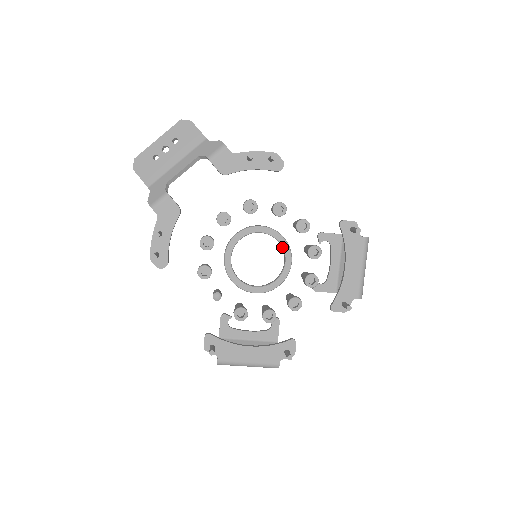
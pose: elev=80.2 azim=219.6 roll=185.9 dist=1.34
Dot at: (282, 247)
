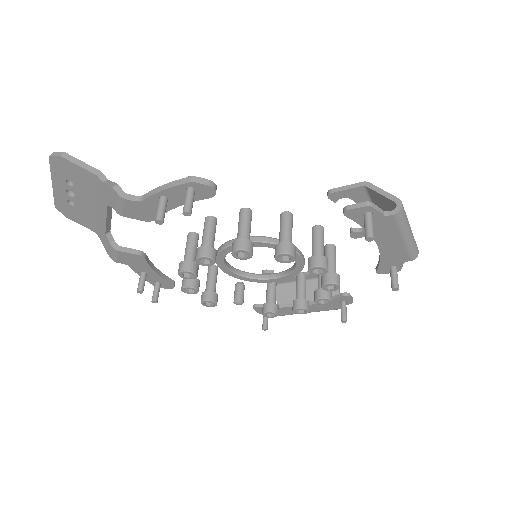
Dot at: occluded
